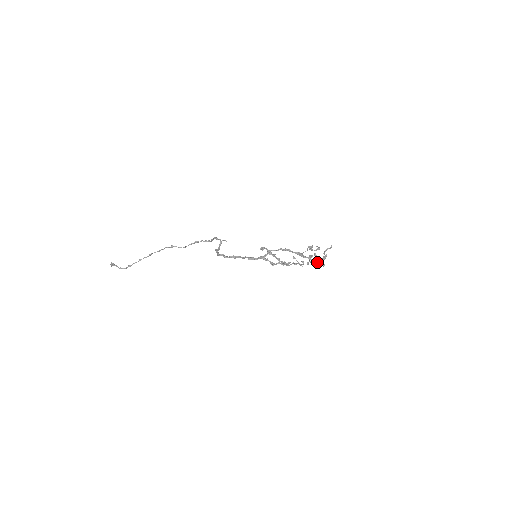
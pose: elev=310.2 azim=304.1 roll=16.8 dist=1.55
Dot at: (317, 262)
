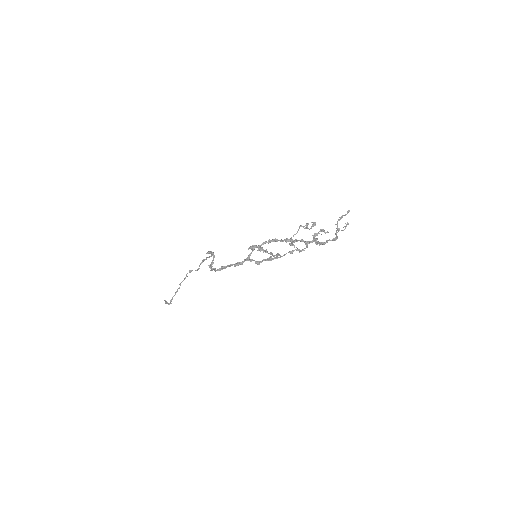
Dot at: (313, 241)
